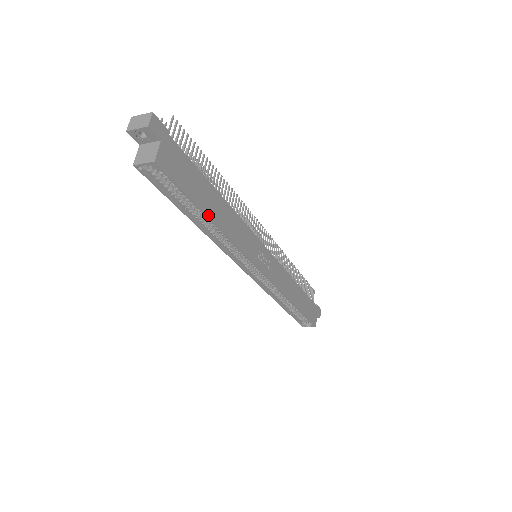
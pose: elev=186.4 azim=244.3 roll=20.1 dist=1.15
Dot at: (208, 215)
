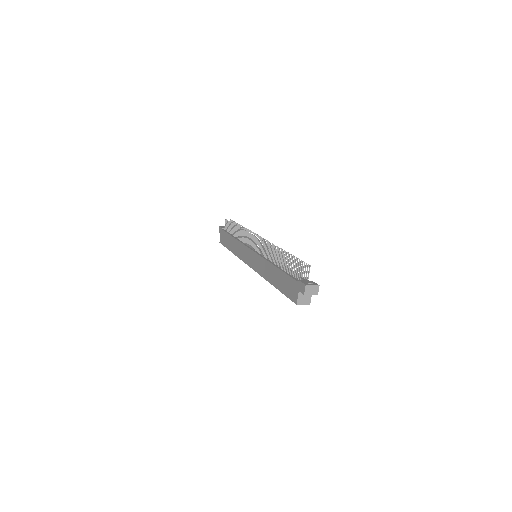
Dot at: occluded
